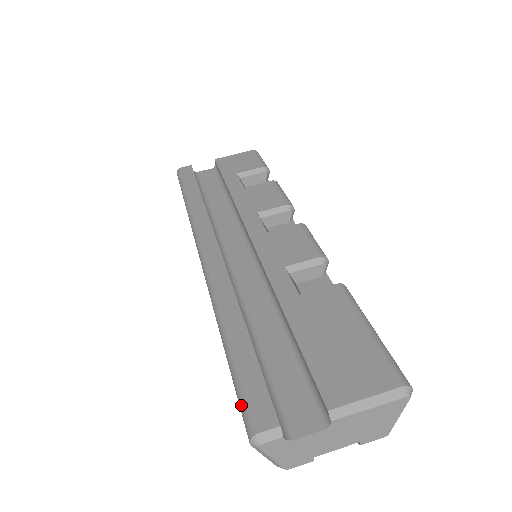
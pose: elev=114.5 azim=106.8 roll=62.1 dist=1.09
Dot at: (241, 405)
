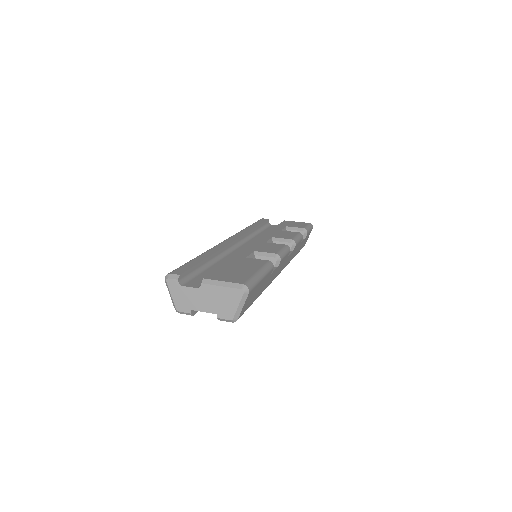
Dot at: occluded
